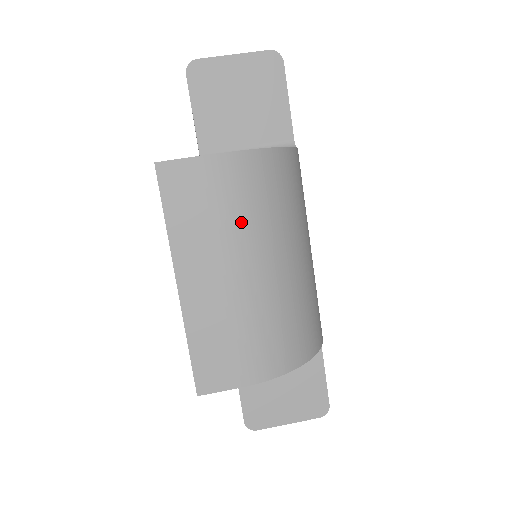
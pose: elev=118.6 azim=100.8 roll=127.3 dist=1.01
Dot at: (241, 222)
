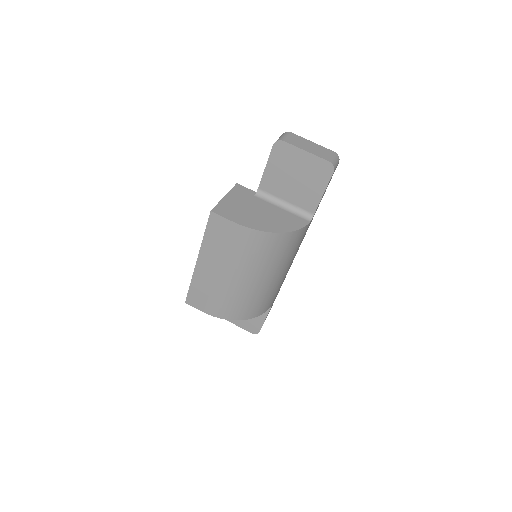
Dot at: (238, 257)
